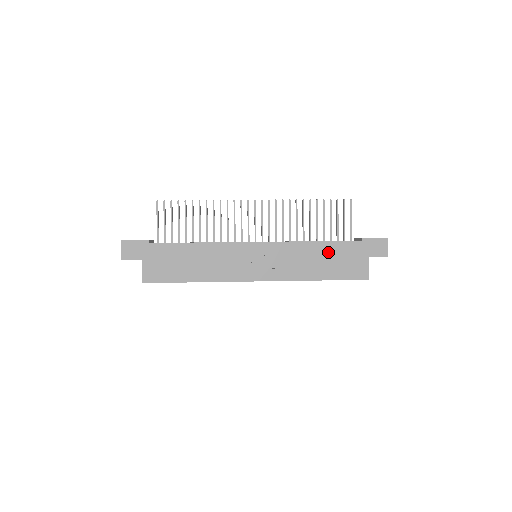
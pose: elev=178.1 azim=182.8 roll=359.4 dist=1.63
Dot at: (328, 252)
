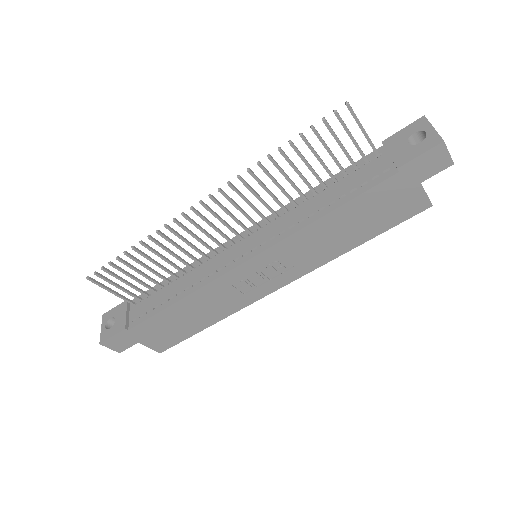
Dot at: (353, 214)
